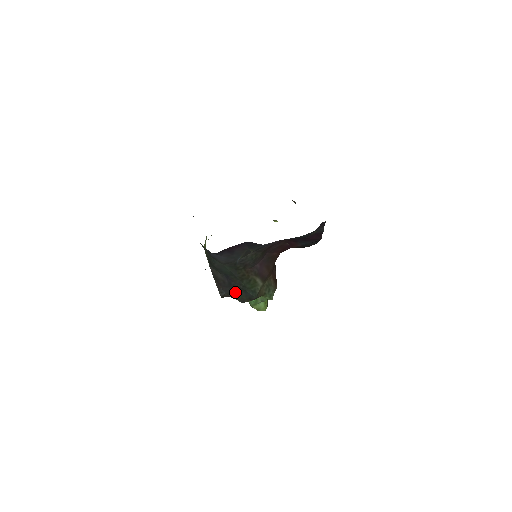
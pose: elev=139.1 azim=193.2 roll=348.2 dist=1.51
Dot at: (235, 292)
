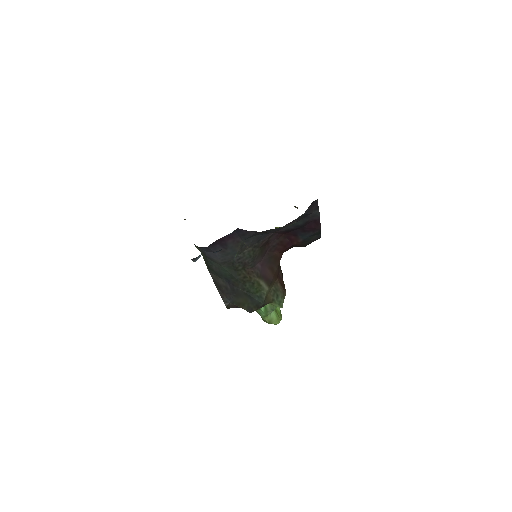
Dot at: (240, 299)
